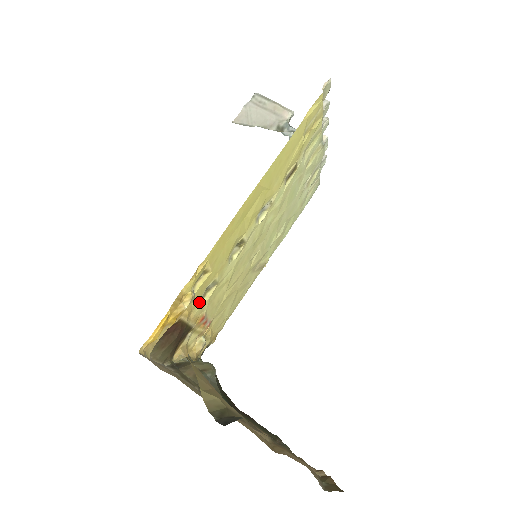
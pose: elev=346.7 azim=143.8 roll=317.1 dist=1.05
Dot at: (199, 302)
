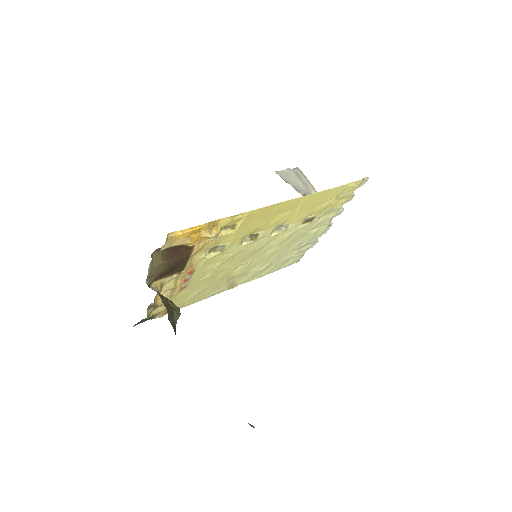
Dot at: (206, 251)
